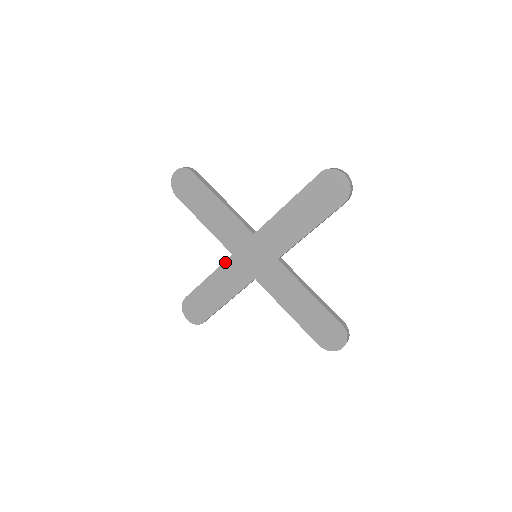
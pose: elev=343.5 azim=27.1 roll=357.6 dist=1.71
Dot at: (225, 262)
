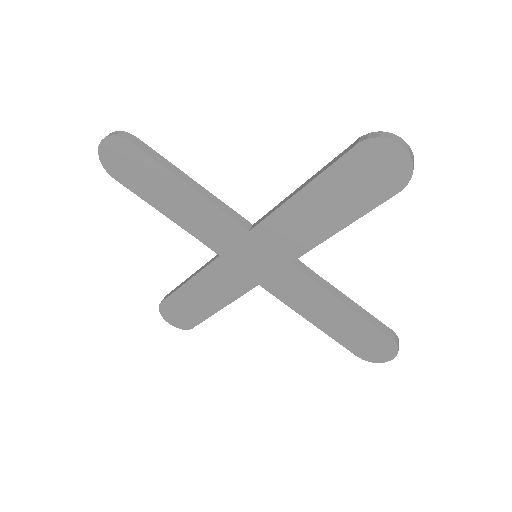
Dot at: (210, 264)
